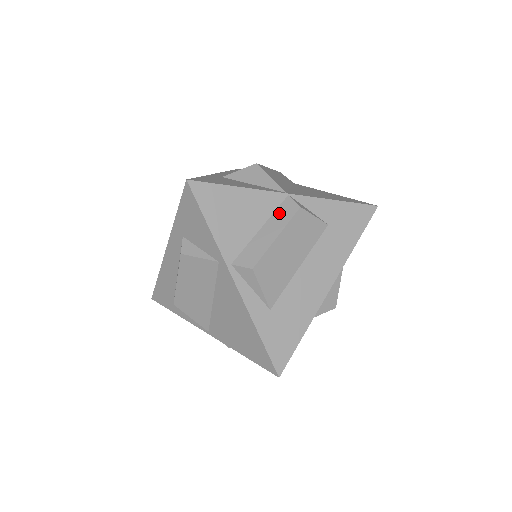
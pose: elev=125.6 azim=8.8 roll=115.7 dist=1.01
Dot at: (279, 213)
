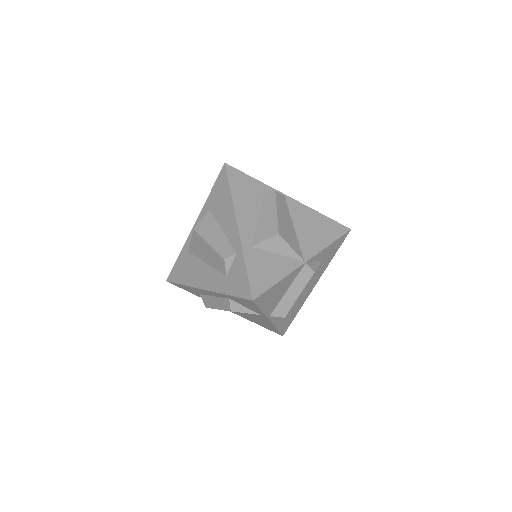
Dot at: (300, 278)
